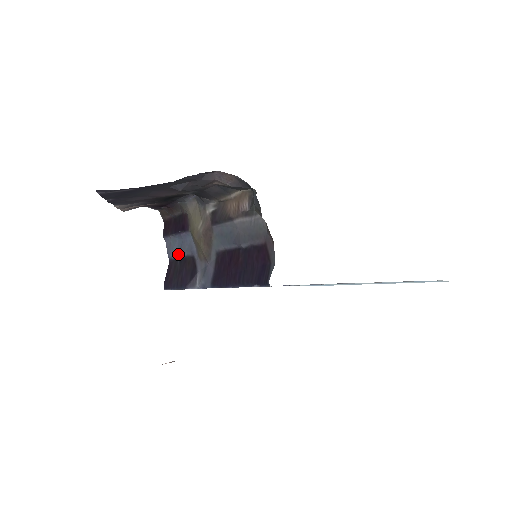
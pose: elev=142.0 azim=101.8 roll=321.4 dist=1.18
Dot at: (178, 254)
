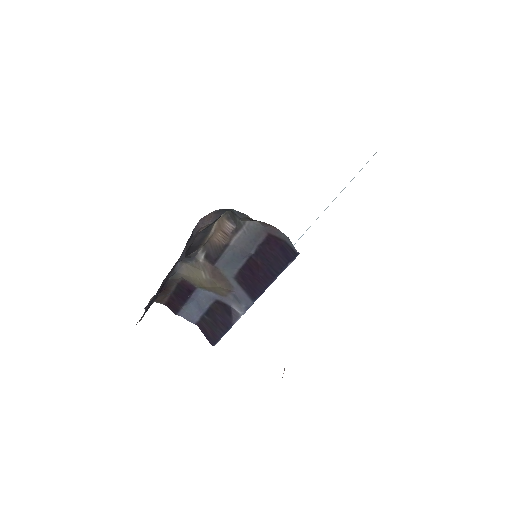
Dot at: (201, 313)
